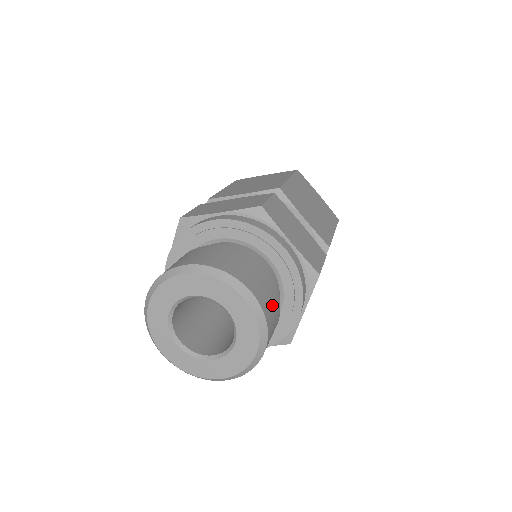
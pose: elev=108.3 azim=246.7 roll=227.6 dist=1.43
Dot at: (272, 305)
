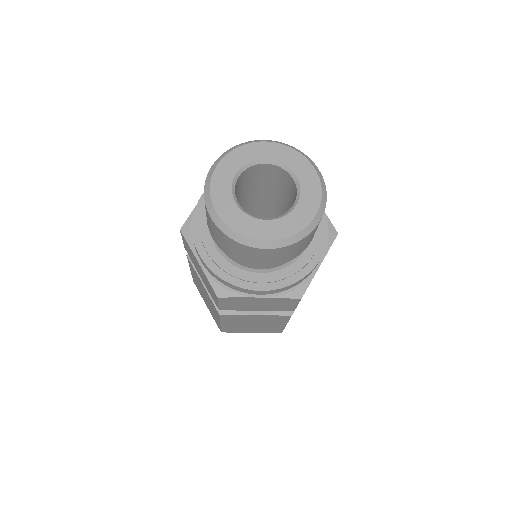
Dot at: occluded
